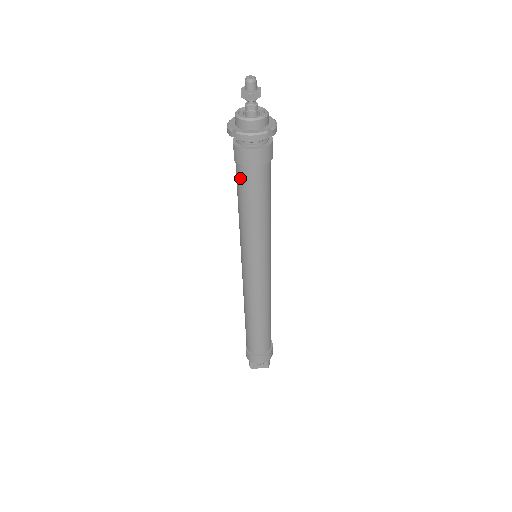
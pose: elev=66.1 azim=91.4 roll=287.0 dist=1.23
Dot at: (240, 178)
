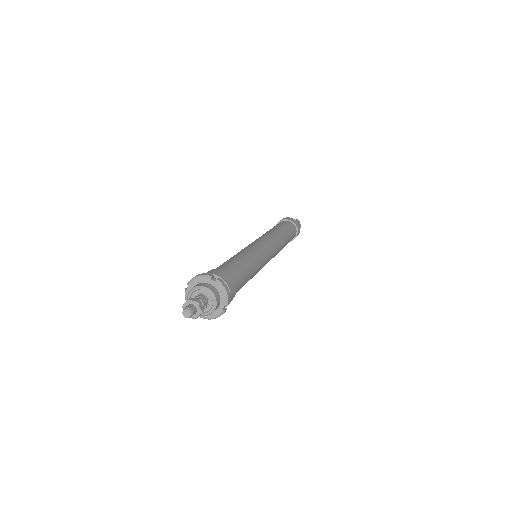
Dot at: occluded
